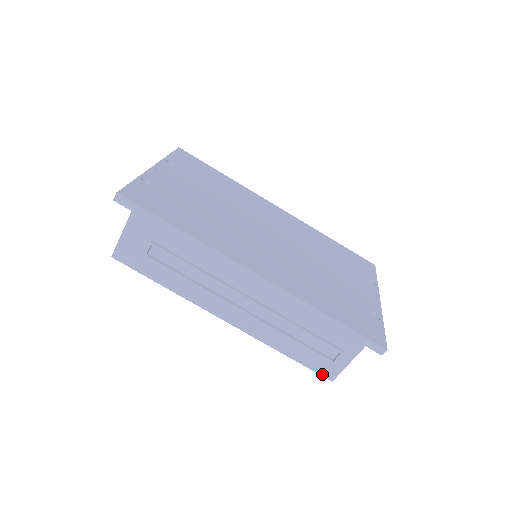
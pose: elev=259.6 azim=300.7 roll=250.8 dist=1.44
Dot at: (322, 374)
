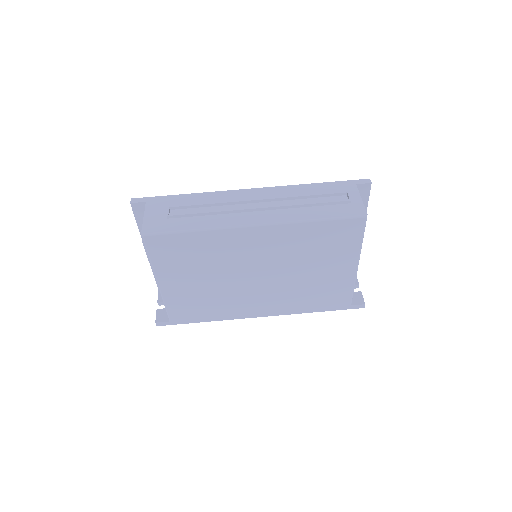
Dot at: (355, 215)
